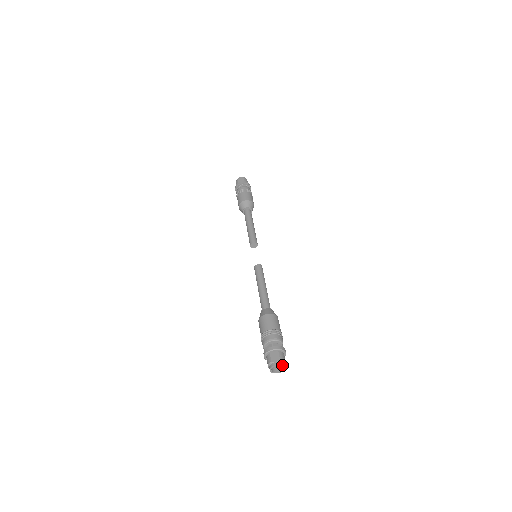
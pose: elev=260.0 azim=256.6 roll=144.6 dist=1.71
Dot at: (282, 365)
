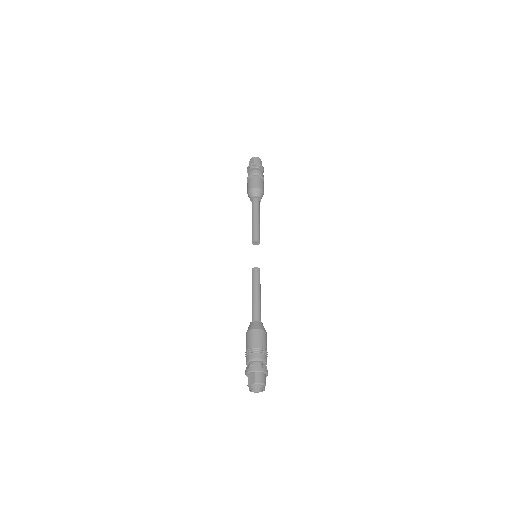
Dot at: (257, 387)
